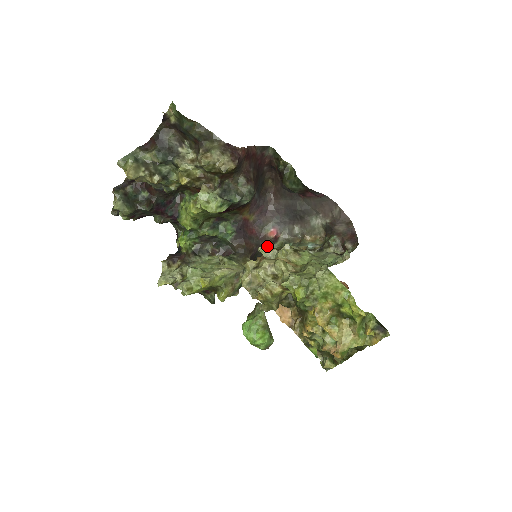
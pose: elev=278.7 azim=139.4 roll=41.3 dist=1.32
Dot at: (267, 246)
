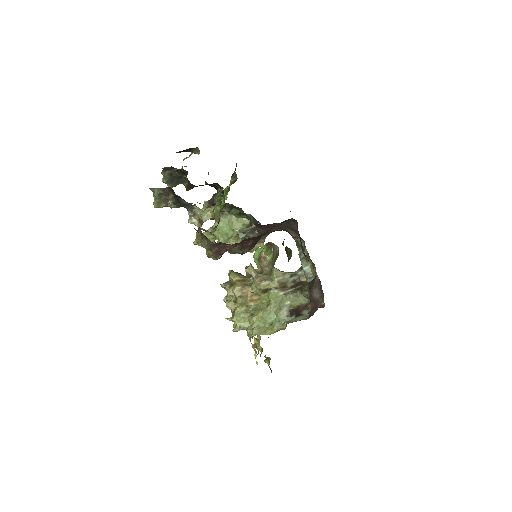
Dot at: occluded
